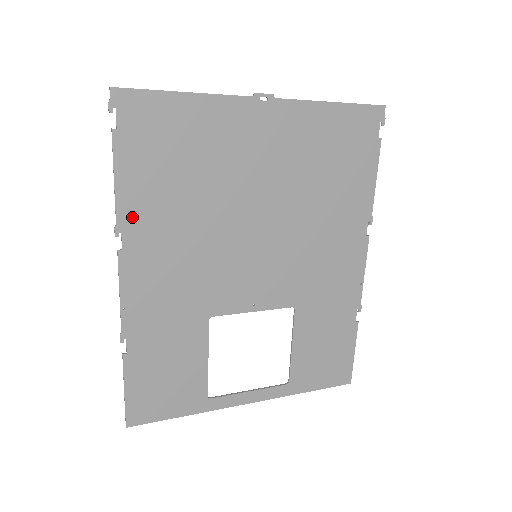
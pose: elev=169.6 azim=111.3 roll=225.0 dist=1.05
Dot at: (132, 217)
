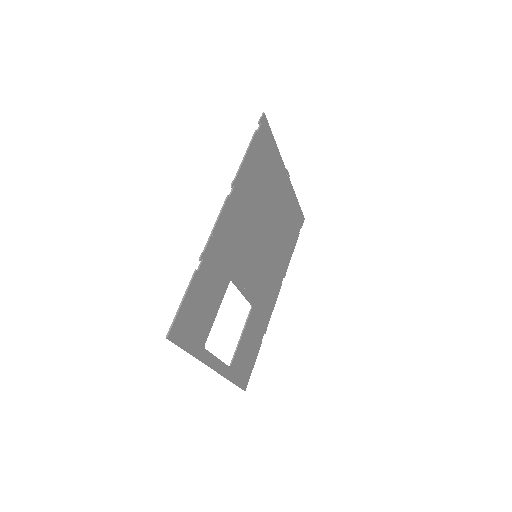
Dot at: (240, 182)
